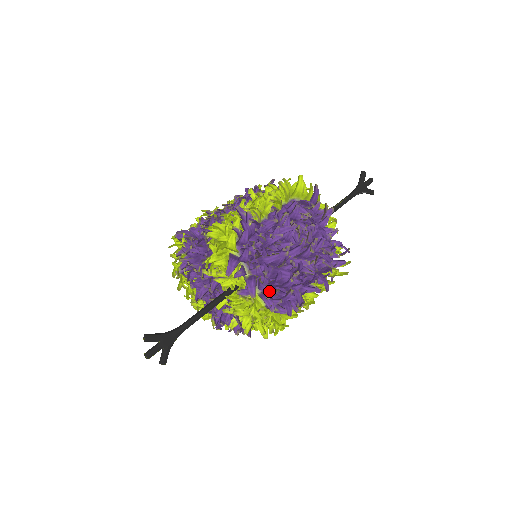
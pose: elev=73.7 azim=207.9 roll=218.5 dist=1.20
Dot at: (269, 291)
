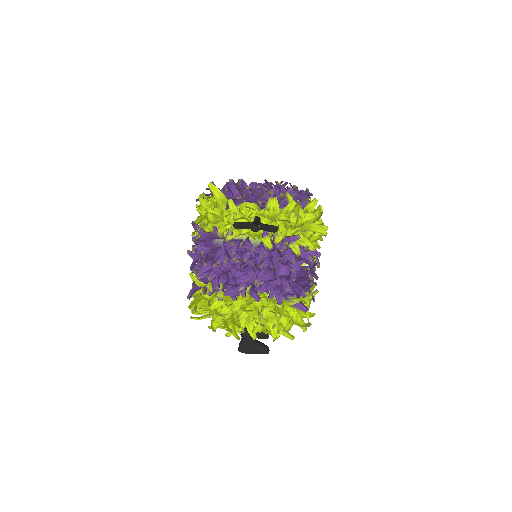
Dot at: (277, 196)
